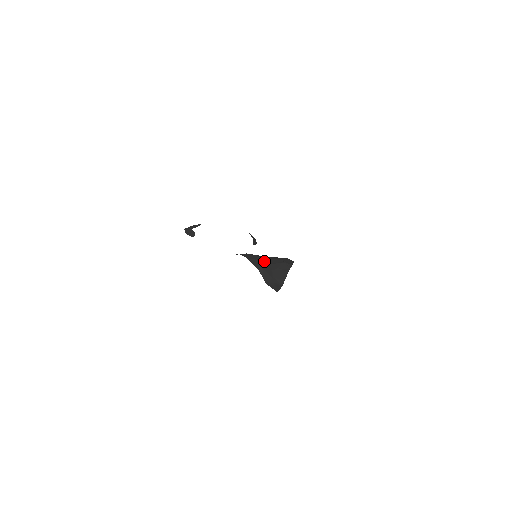
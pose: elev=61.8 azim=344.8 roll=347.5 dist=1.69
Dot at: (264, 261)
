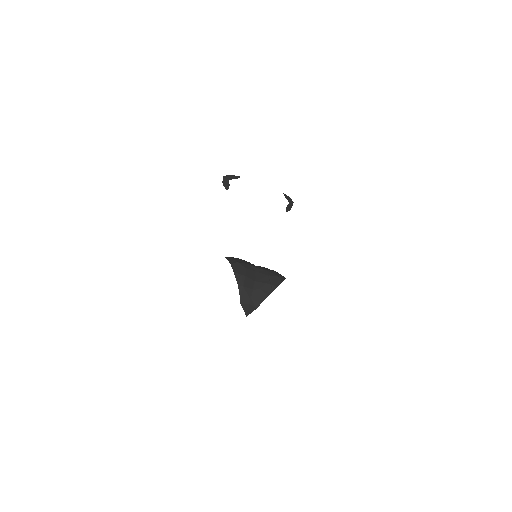
Dot at: (249, 278)
